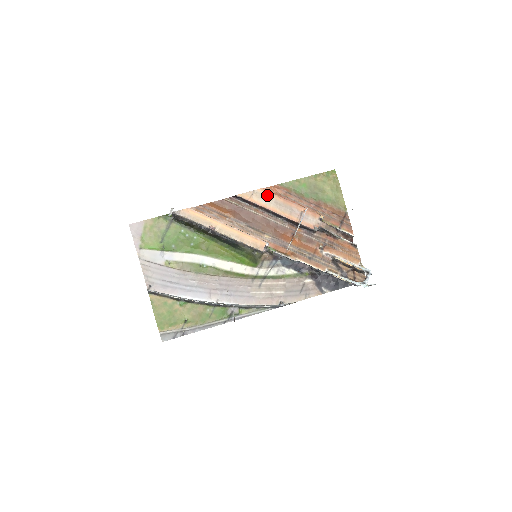
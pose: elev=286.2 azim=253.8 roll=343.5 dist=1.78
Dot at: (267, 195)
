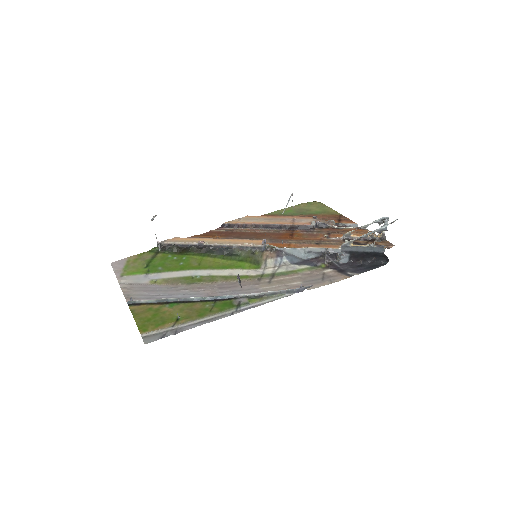
Dot at: (254, 218)
